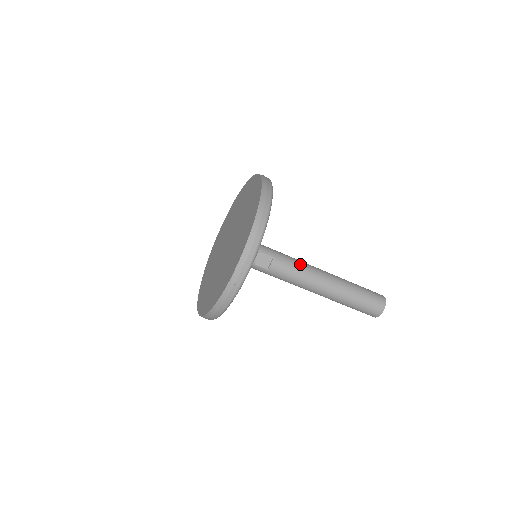
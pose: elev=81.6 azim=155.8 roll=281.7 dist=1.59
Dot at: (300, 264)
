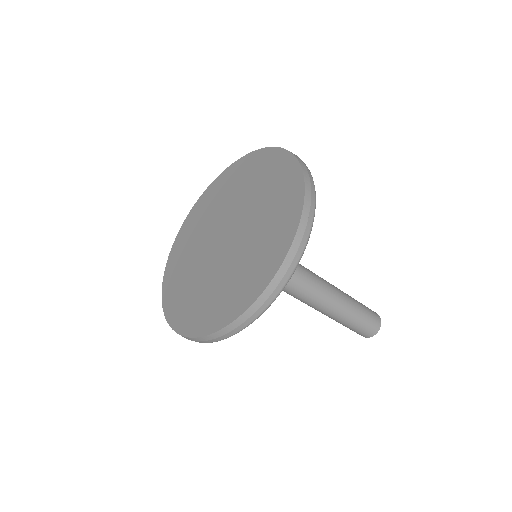
Dot at: (307, 276)
